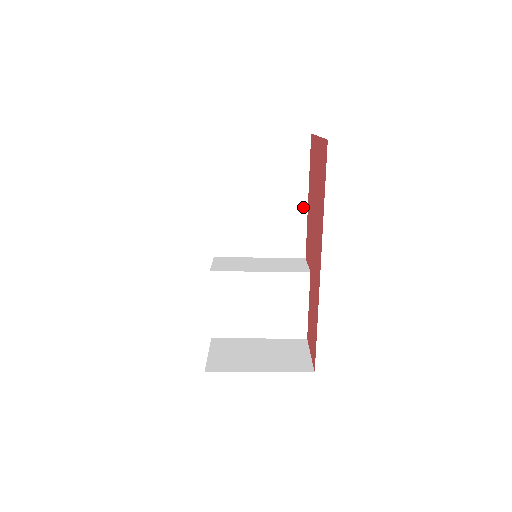
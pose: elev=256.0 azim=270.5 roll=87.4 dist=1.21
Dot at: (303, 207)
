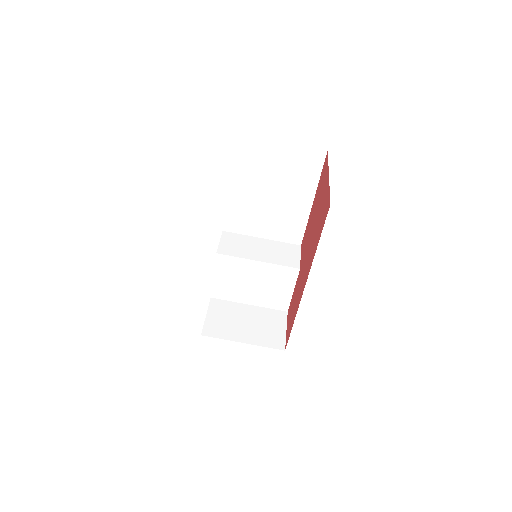
Dot at: (307, 207)
